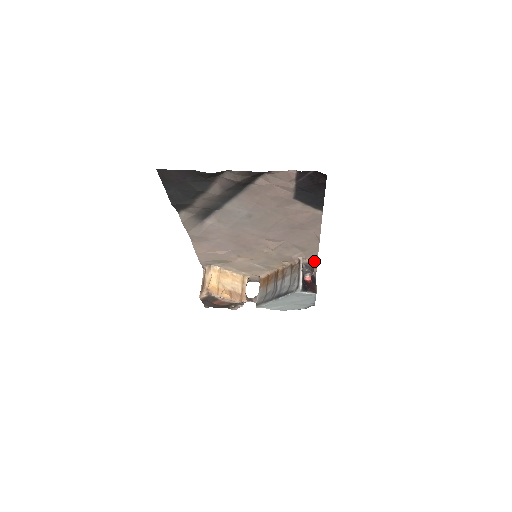
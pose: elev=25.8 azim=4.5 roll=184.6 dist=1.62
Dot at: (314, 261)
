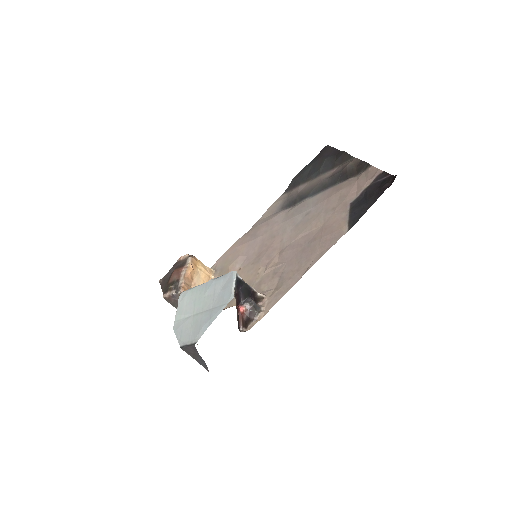
Dot at: (263, 314)
